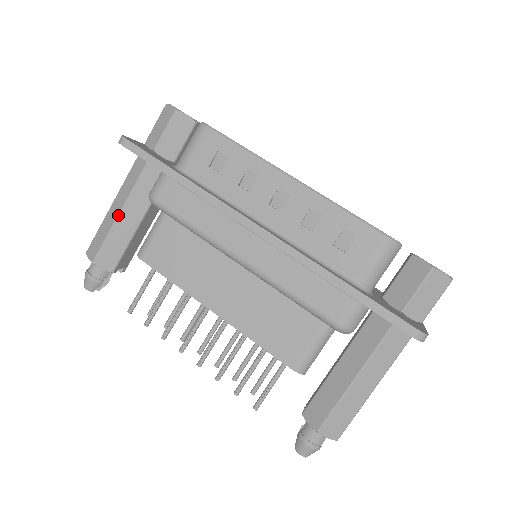
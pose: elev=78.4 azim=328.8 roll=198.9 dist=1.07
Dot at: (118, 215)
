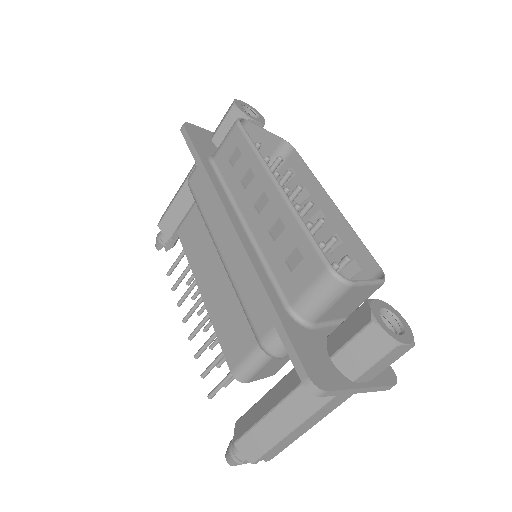
Dot at: (179, 191)
